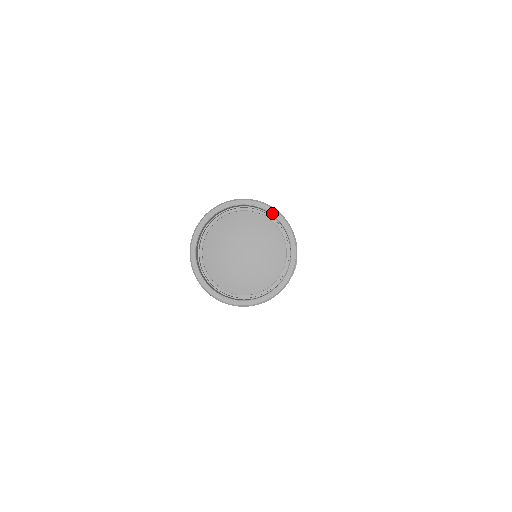
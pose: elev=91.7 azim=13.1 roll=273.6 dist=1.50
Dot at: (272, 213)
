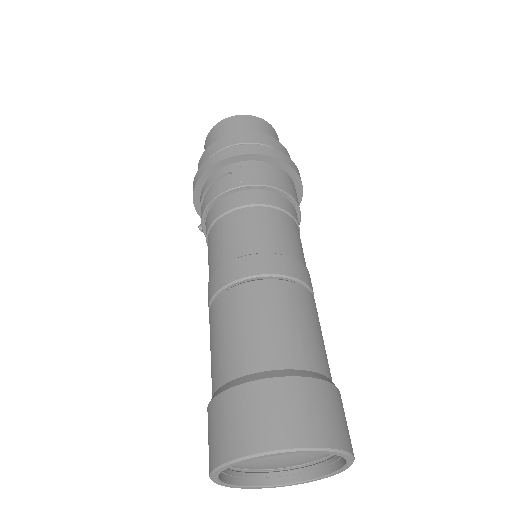
Dot at: occluded
